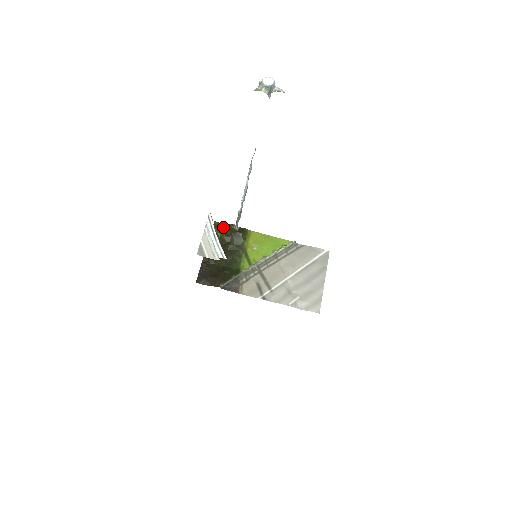
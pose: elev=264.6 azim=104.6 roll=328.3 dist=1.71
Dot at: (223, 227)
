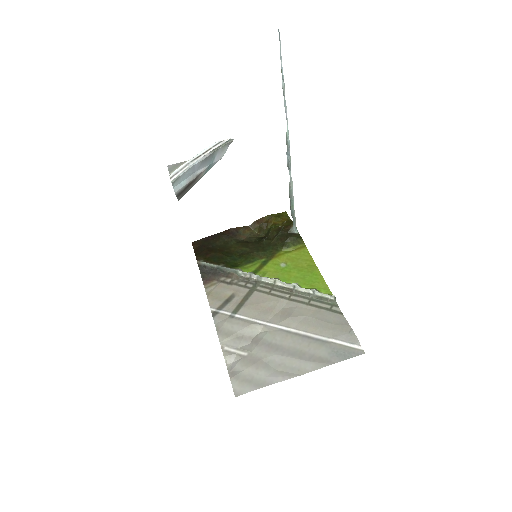
Dot at: (285, 221)
